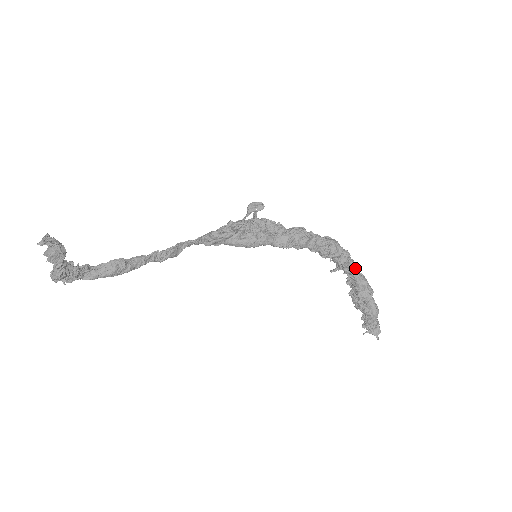
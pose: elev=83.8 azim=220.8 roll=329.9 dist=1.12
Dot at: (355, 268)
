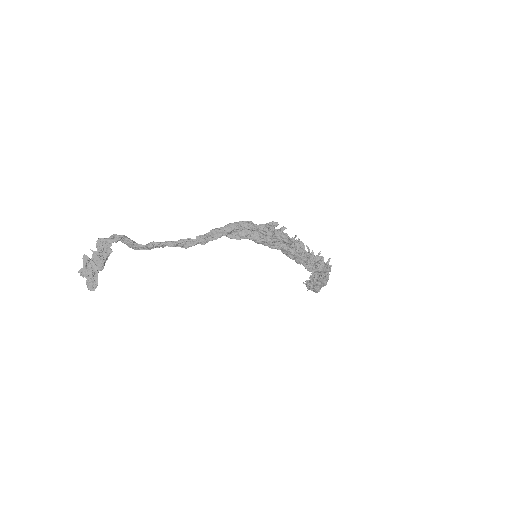
Dot at: occluded
